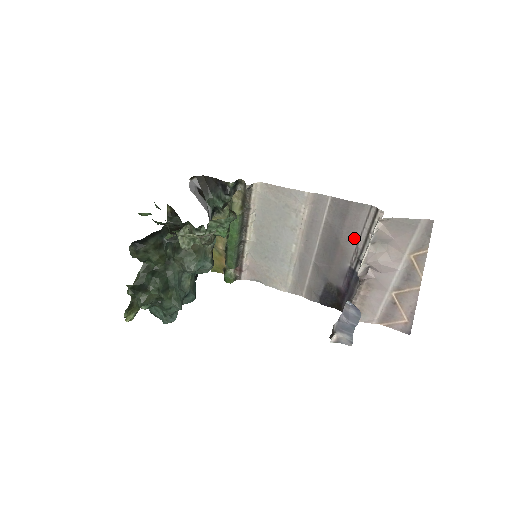
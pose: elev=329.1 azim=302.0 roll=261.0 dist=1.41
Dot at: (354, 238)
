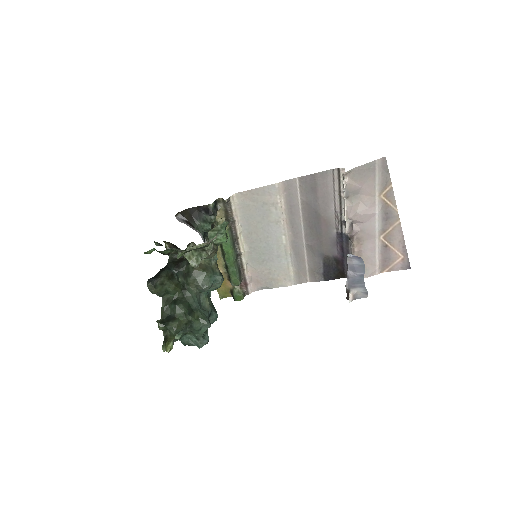
Dot at: (330, 205)
